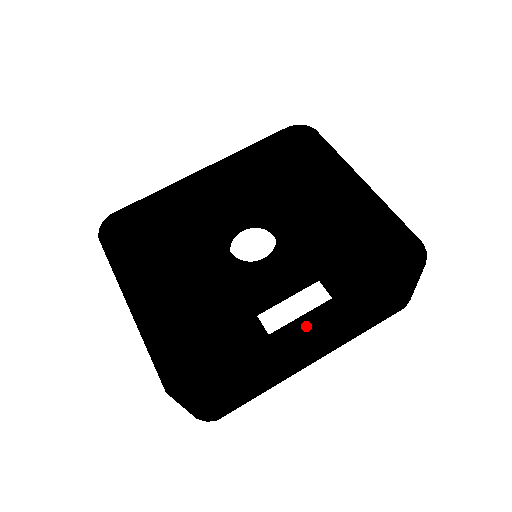
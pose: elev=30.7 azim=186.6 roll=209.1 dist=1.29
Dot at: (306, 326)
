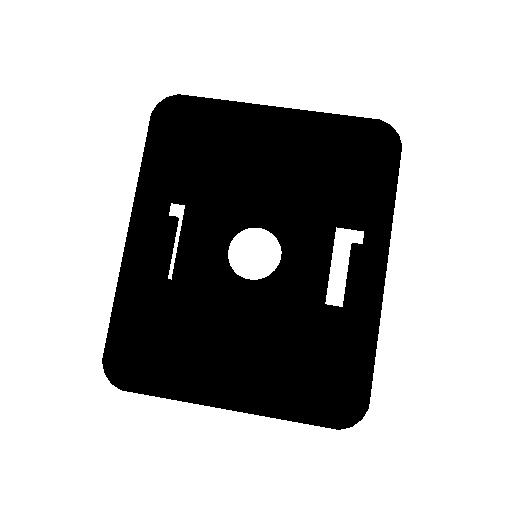
Dot at: (374, 274)
